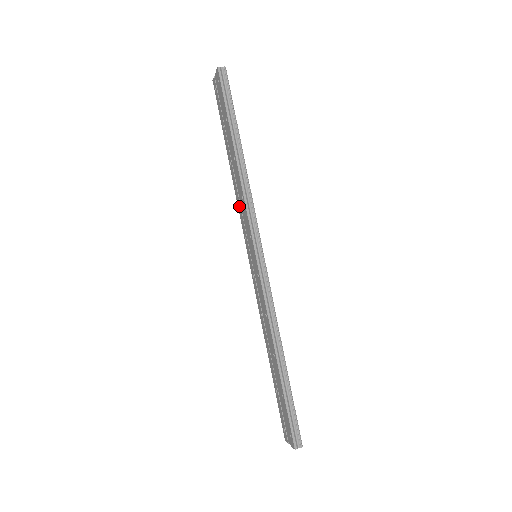
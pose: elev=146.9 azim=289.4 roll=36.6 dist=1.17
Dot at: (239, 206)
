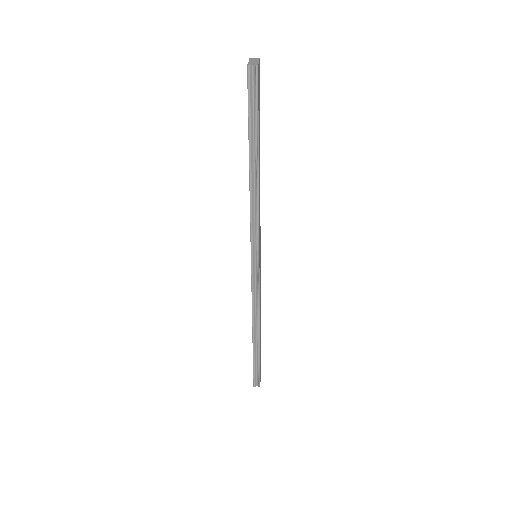
Dot at: occluded
